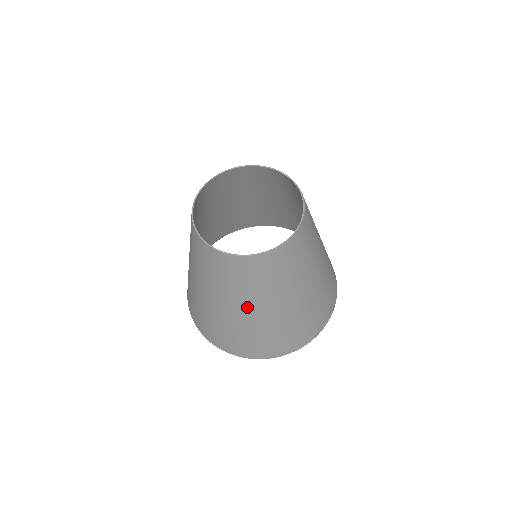
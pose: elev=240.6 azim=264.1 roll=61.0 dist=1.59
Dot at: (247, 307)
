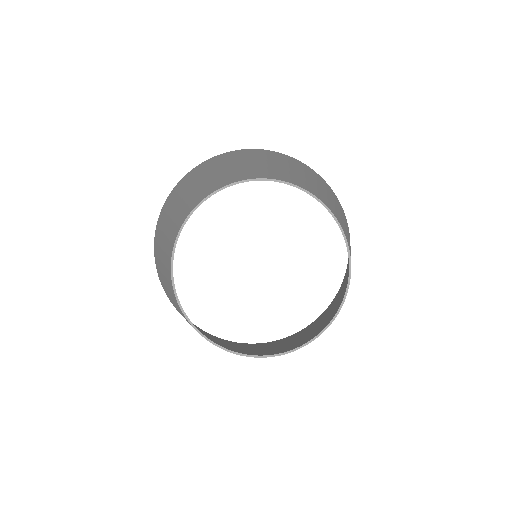
Dot at: occluded
